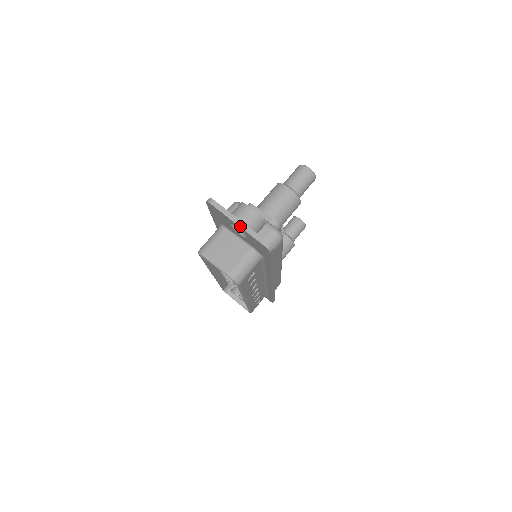
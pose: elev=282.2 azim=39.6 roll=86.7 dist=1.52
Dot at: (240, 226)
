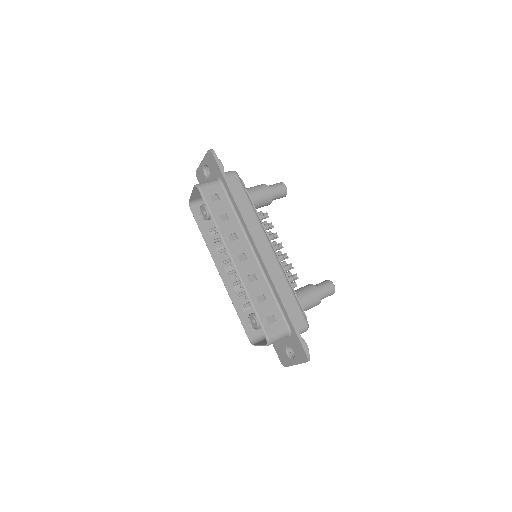
Dot at: (203, 160)
